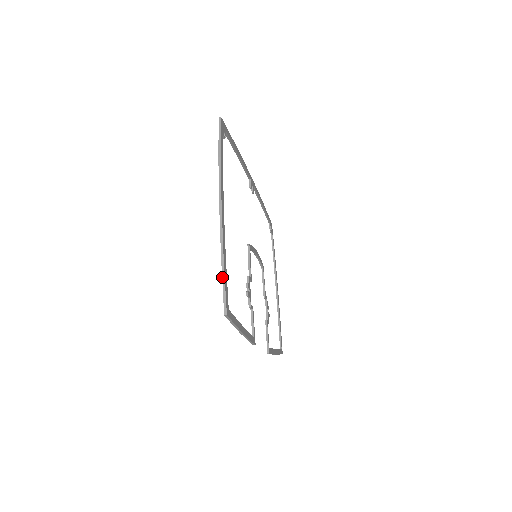
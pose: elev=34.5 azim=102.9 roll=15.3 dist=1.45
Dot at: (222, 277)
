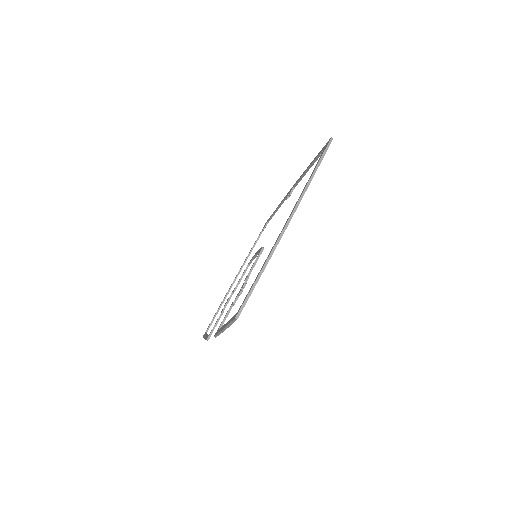
Dot at: (254, 284)
